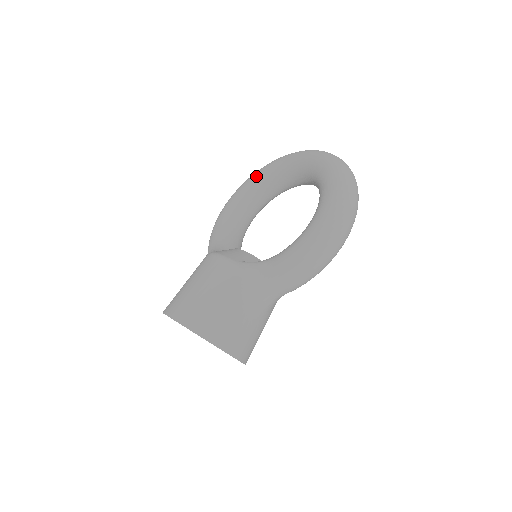
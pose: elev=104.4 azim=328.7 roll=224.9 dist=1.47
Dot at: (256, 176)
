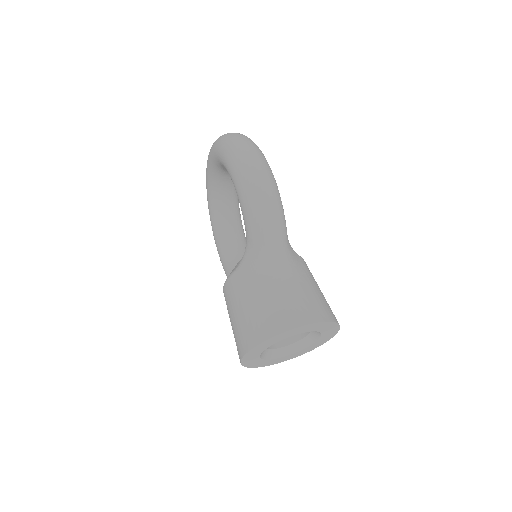
Dot at: (211, 223)
